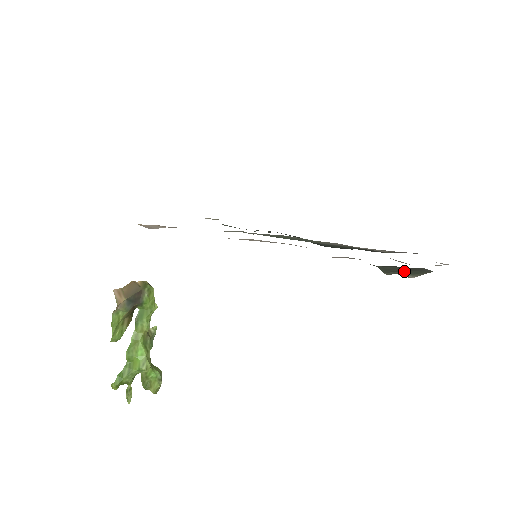
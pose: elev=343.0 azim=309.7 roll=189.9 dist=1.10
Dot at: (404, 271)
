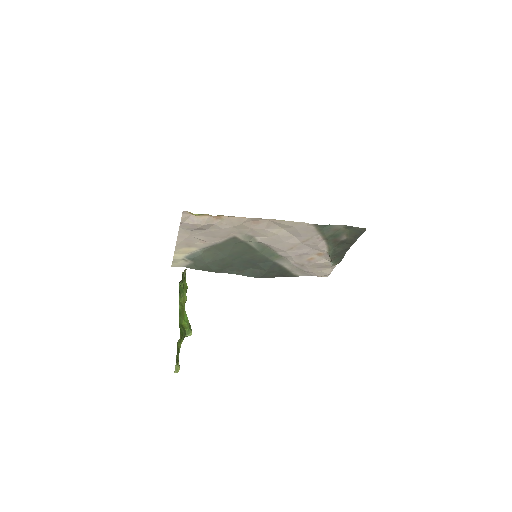
Dot at: (337, 256)
